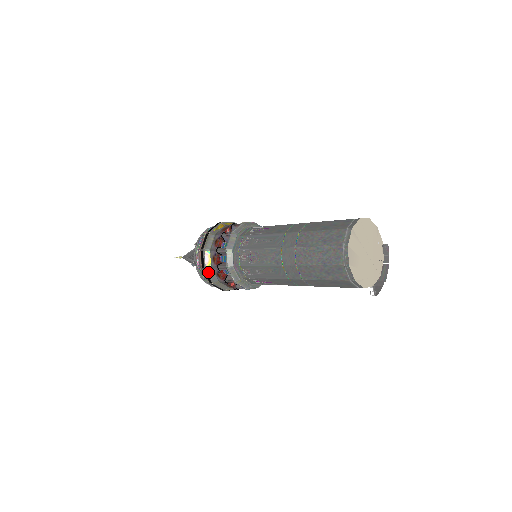
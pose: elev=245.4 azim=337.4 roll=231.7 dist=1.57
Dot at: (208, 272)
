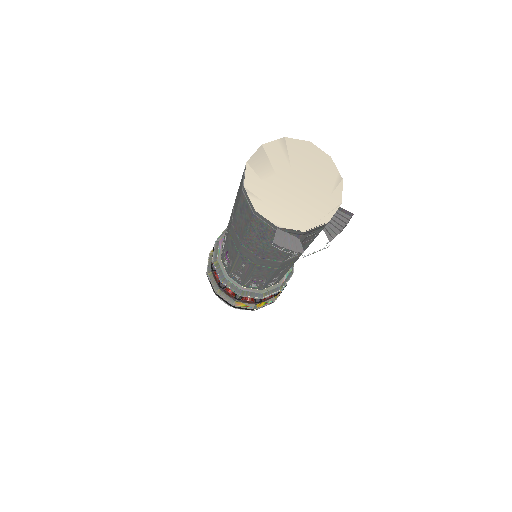
Dot at: (210, 257)
